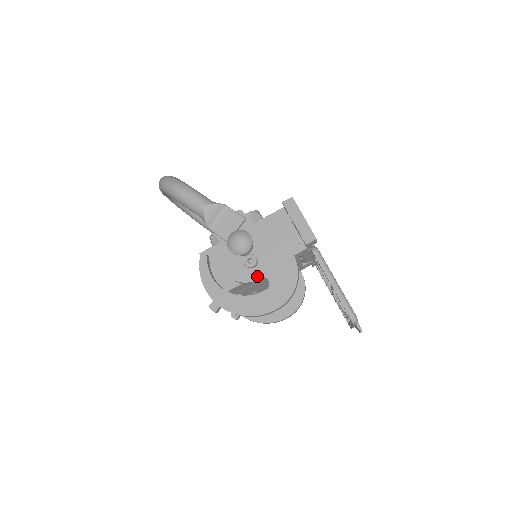
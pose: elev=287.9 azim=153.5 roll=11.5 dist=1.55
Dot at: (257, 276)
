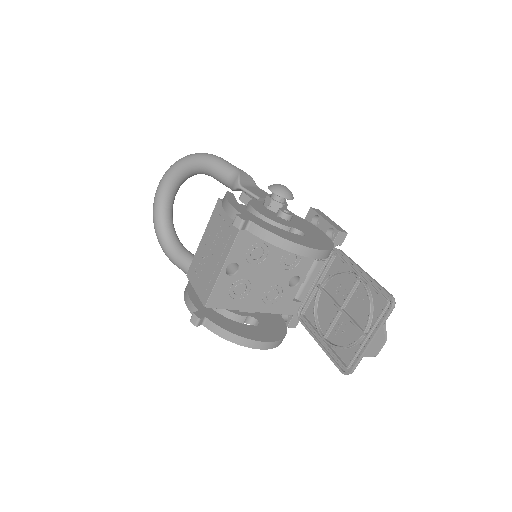
Dot at: (291, 226)
